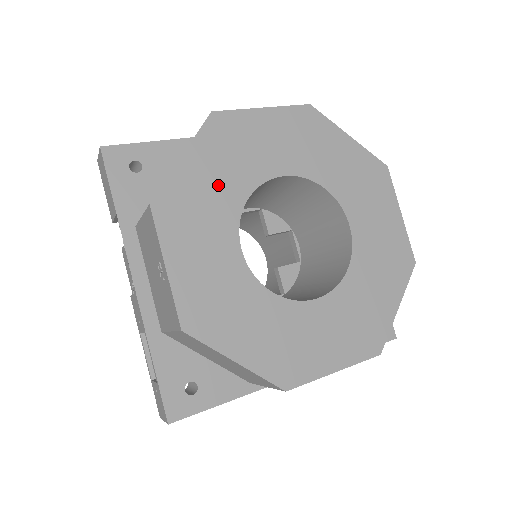
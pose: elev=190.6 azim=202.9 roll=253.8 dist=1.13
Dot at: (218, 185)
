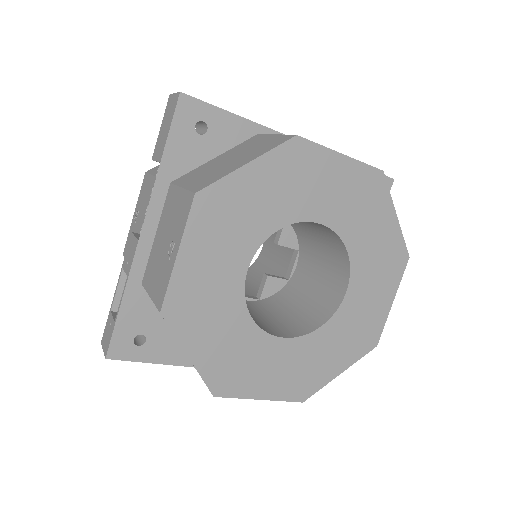
Dot at: (262, 205)
